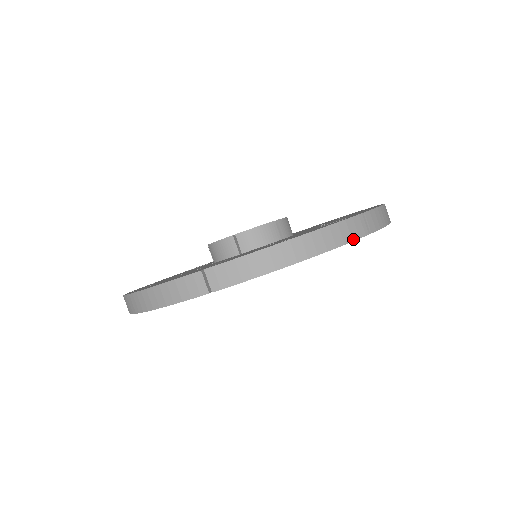
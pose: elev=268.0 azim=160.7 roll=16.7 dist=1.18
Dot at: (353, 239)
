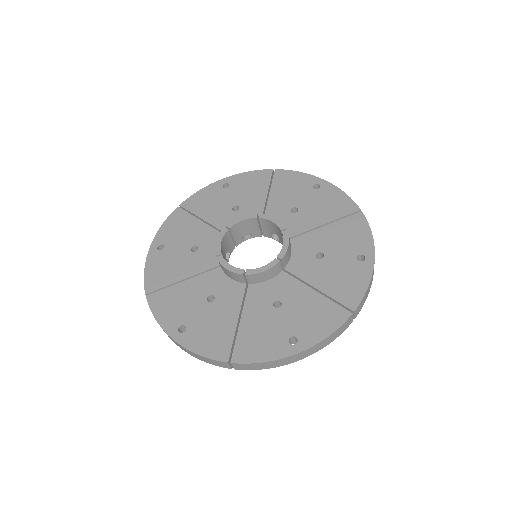
Dot at: occluded
